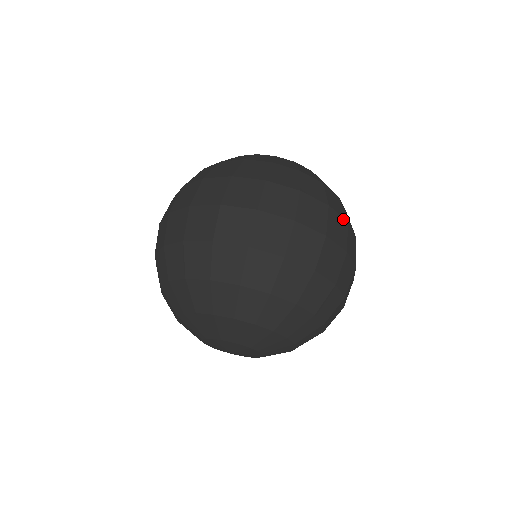
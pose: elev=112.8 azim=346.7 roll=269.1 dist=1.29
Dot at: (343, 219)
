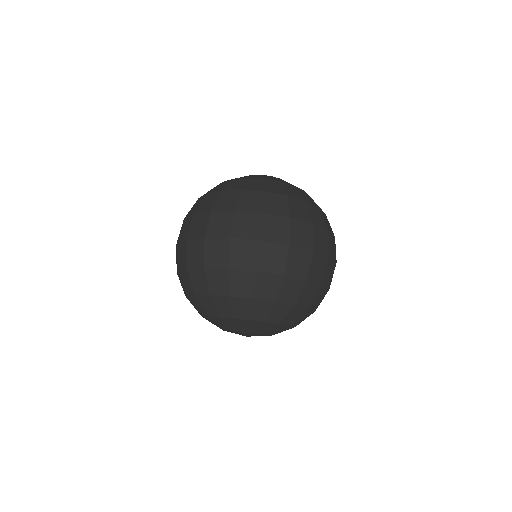
Dot at: occluded
